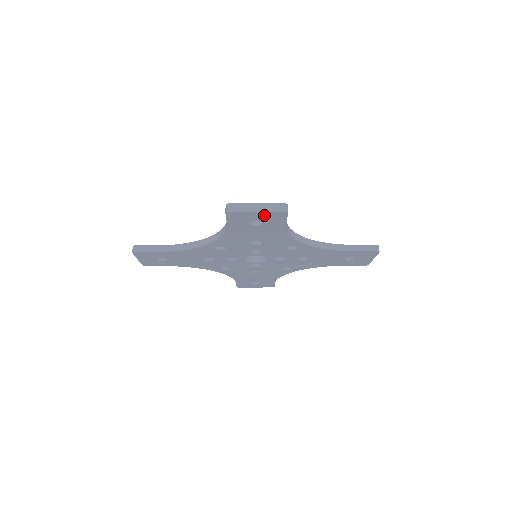
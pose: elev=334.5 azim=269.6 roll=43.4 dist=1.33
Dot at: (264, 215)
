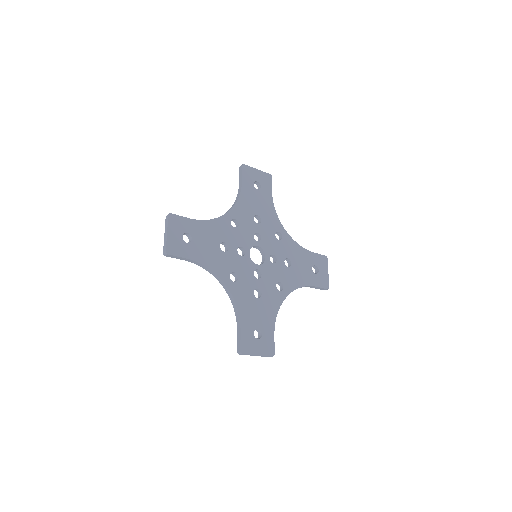
Dot at: (261, 175)
